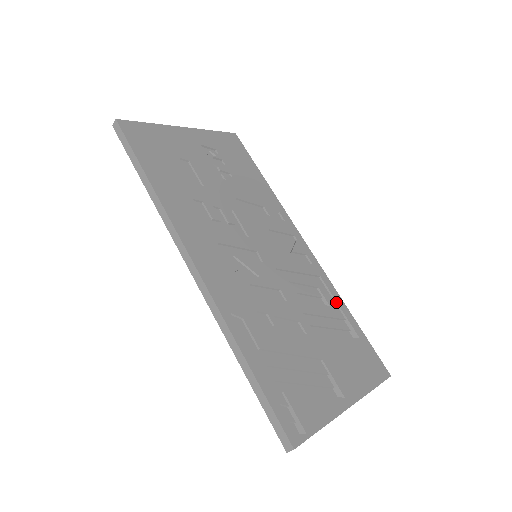
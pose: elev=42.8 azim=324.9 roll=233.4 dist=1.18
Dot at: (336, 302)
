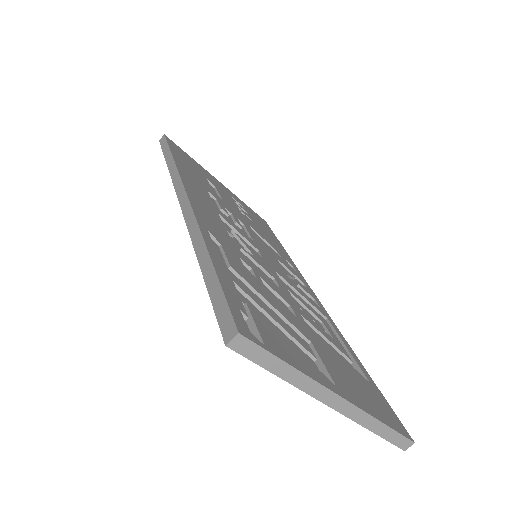
Dot at: (343, 343)
